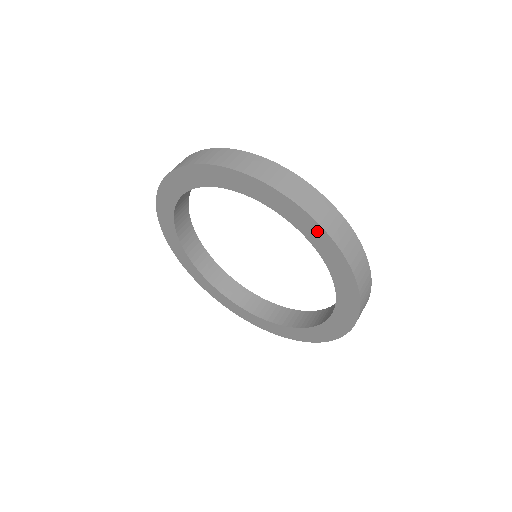
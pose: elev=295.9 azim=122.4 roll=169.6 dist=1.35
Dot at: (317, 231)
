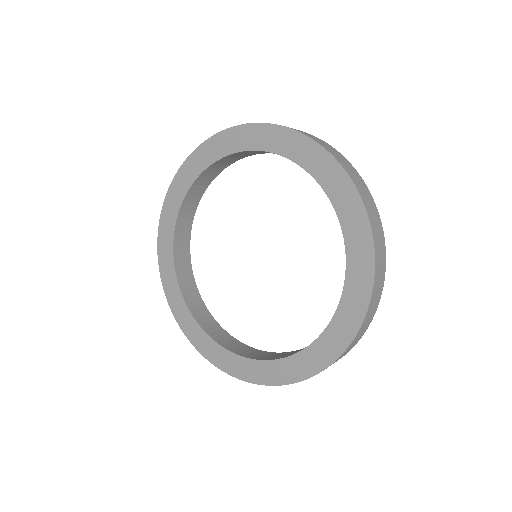
Dot at: (347, 332)
